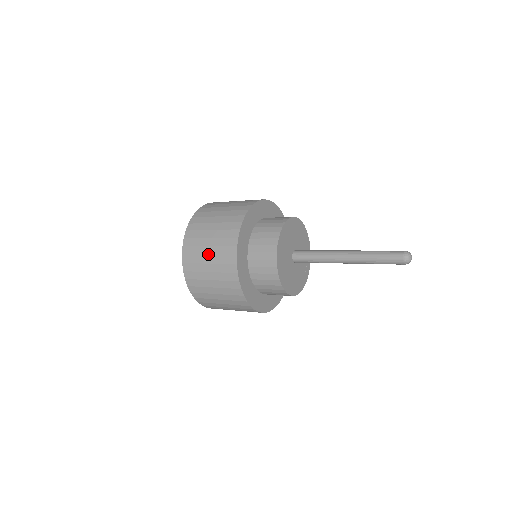
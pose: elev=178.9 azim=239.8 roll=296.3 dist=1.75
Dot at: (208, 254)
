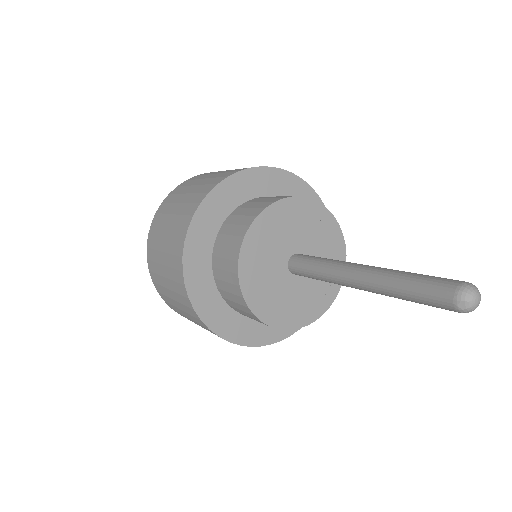
Dot at: (206, 178)
